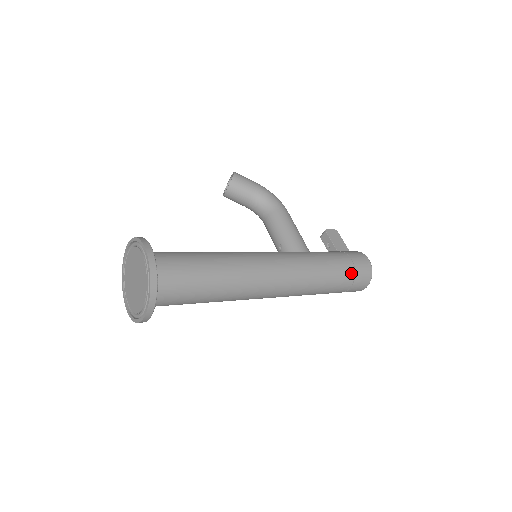
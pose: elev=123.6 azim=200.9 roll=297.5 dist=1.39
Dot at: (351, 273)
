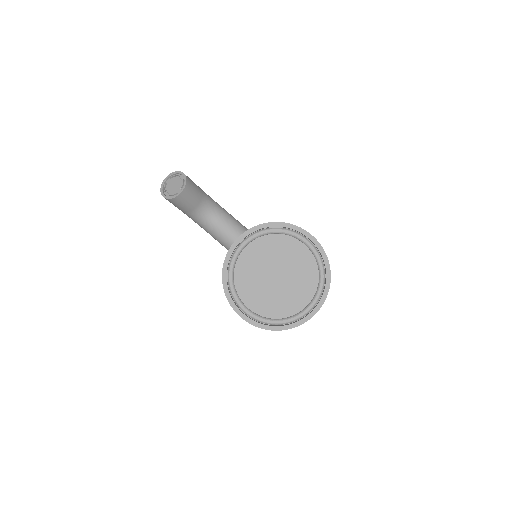
Dot at: occluded
